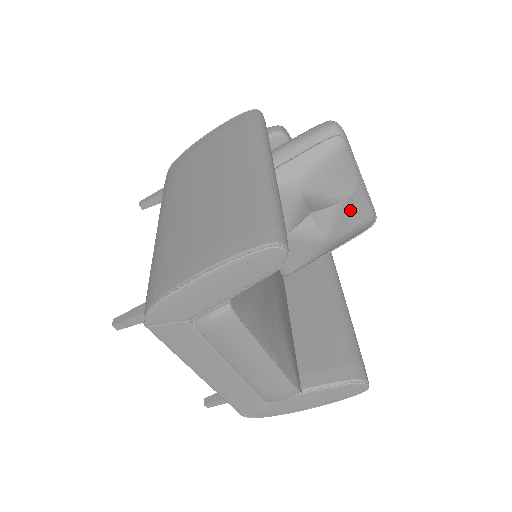
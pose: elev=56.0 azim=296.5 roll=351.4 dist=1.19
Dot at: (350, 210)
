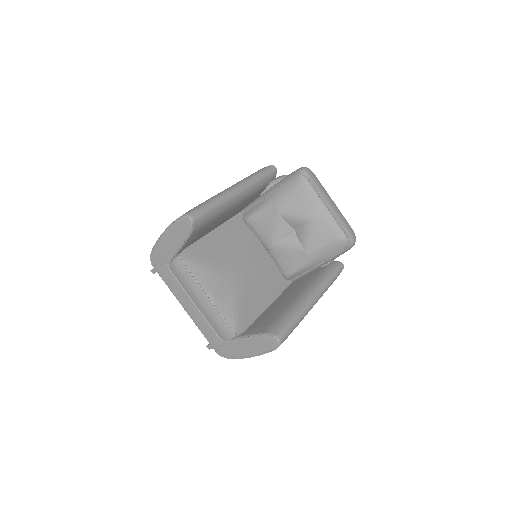
Dot at: (319, 229)
